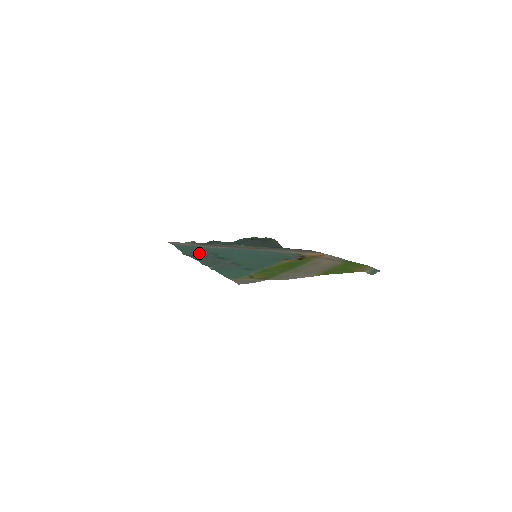
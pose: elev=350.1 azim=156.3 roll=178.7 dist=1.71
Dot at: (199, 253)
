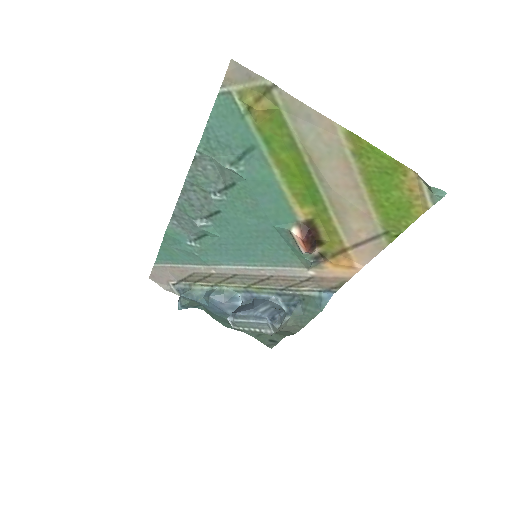
Dot at: (185, 230)
